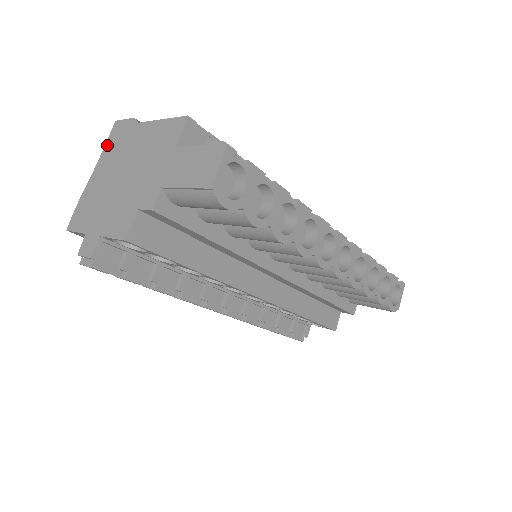
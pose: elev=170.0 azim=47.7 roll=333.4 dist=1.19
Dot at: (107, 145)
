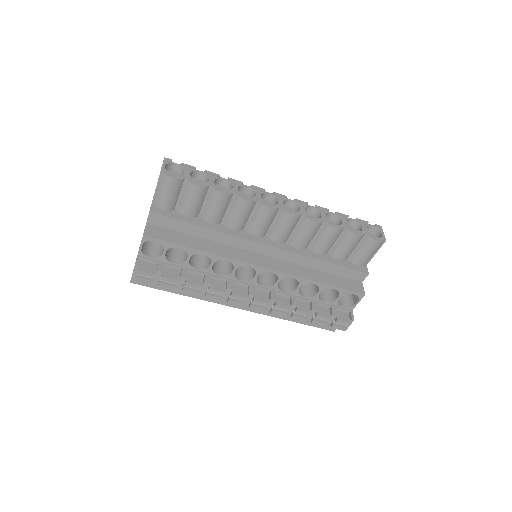
Dot at: occluded
